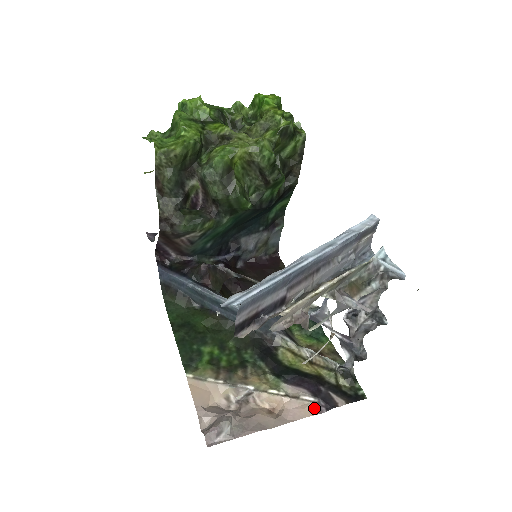
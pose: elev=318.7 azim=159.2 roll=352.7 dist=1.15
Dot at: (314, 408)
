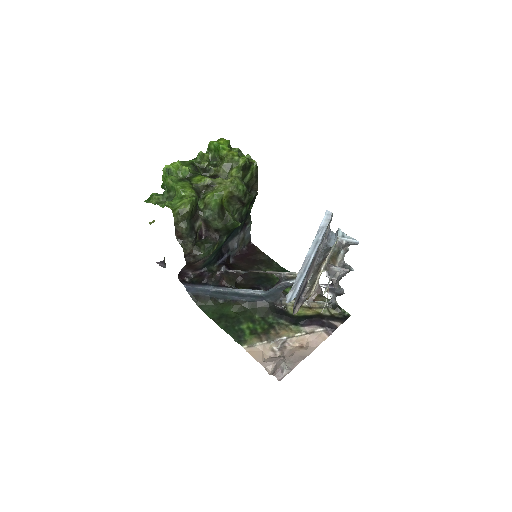
Dot at: (325, 334)
